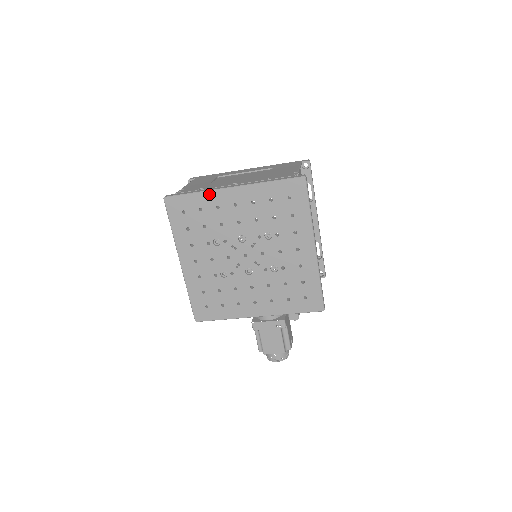
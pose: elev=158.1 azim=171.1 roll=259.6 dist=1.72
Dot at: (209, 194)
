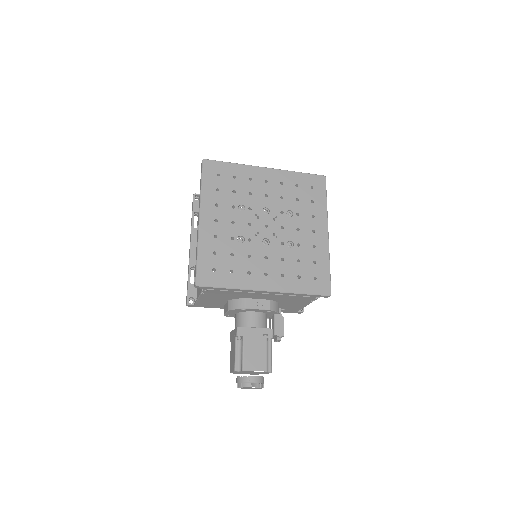
Dot at: (245, 167)
